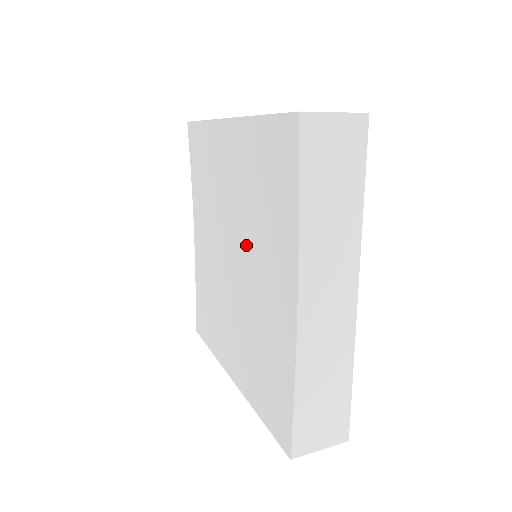
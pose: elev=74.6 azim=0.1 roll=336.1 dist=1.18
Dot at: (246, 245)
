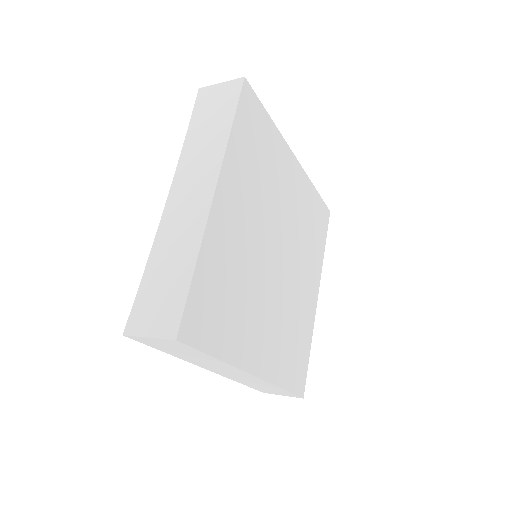
Dot at: occluded
